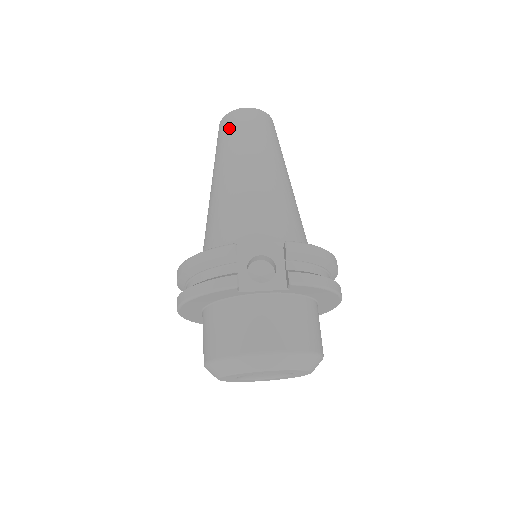
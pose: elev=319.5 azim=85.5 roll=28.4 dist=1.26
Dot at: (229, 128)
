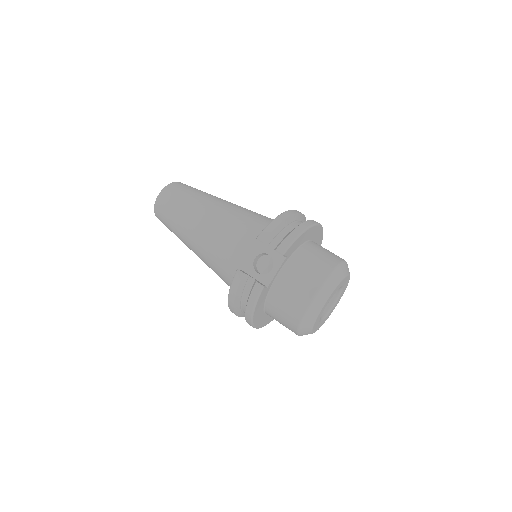
Dot at: (164, 216)
